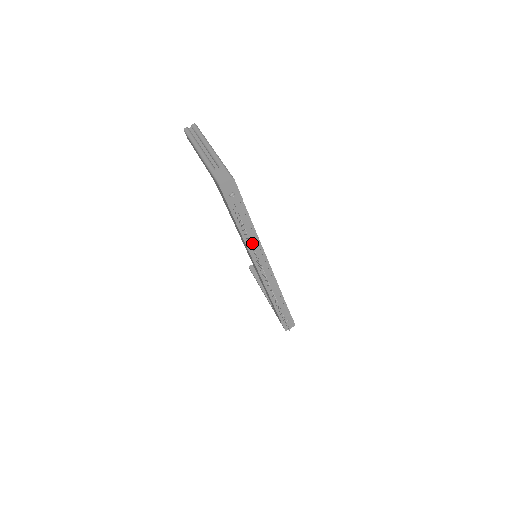
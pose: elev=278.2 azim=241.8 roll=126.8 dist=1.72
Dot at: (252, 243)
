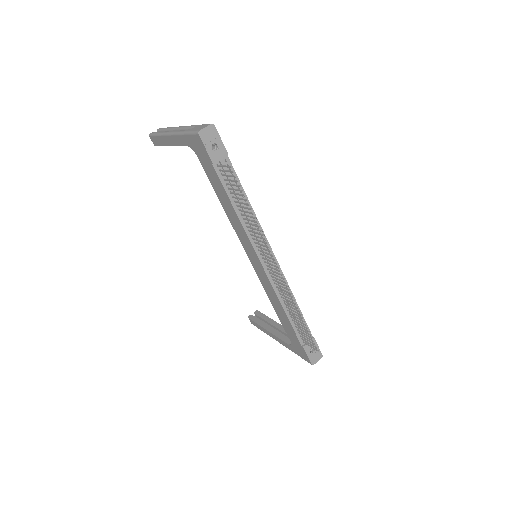
Dot at: (249, 221)
